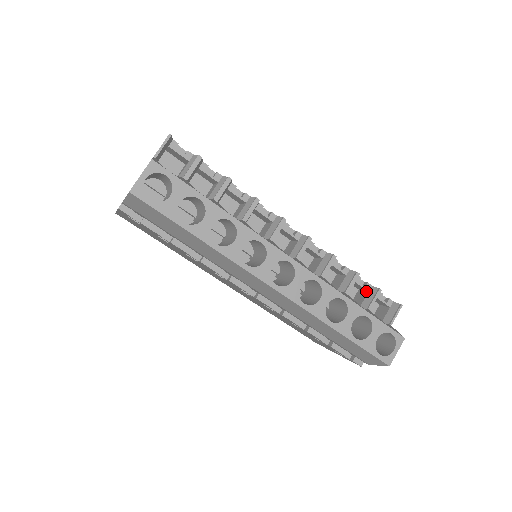
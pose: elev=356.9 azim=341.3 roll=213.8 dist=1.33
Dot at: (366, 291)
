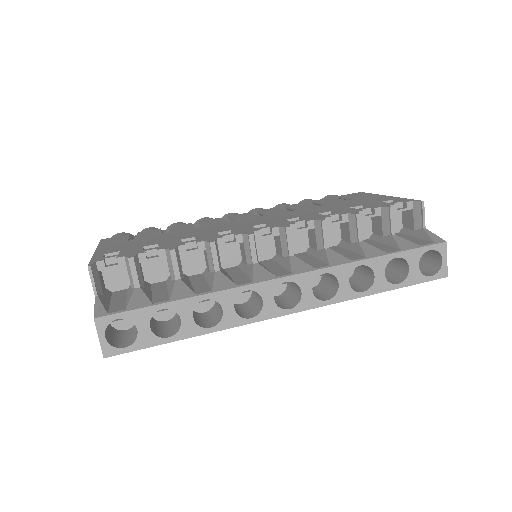
Dot at: (378, 215)
